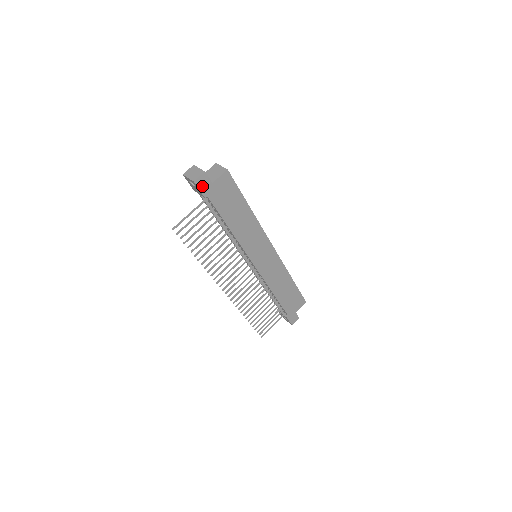
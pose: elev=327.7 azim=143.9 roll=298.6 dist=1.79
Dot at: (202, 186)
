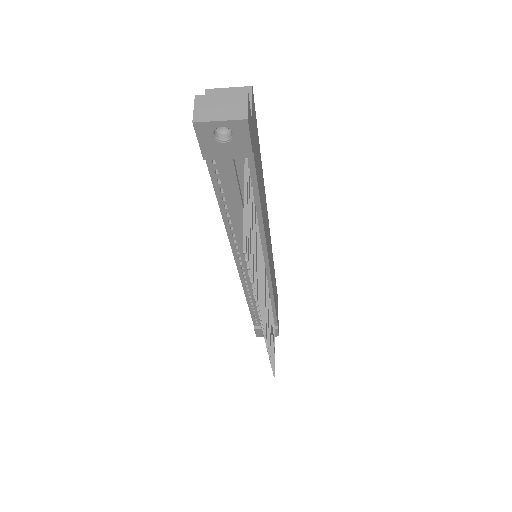
Dot at: (249, 130)
